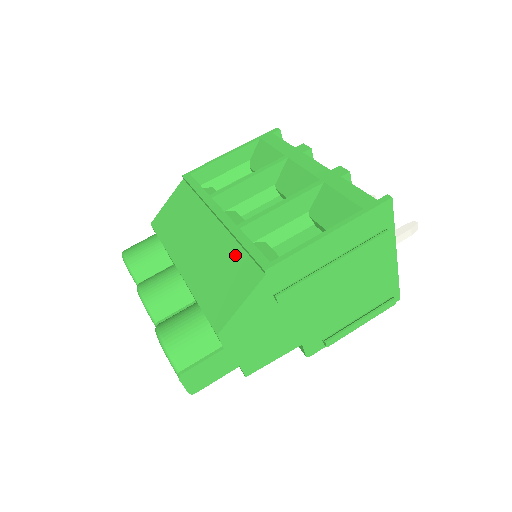
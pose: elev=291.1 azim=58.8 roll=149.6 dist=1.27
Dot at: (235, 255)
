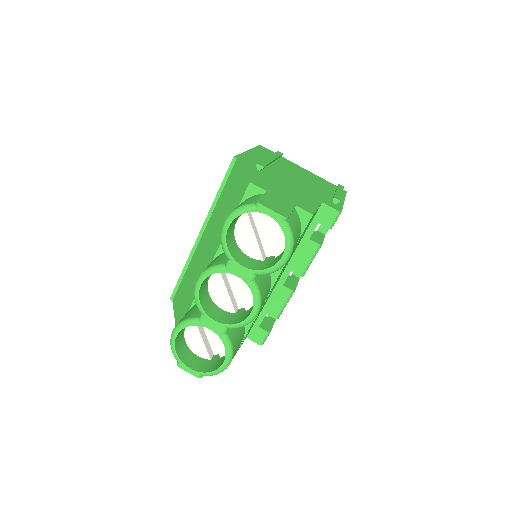
Dot at: (222, 198)
